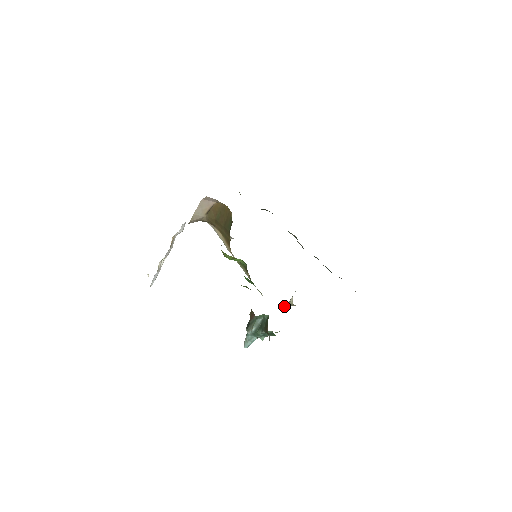
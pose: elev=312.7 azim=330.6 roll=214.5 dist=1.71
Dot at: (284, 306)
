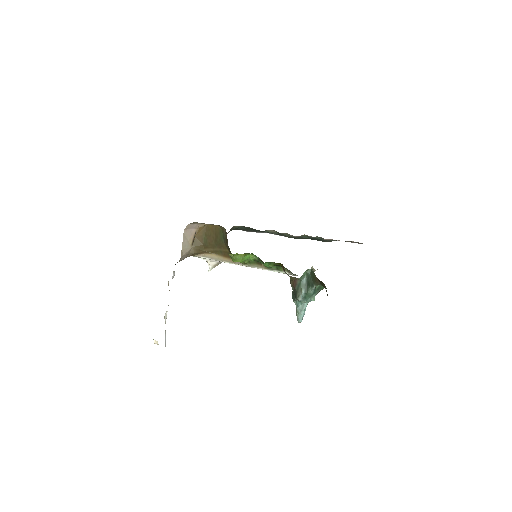
Dot at: occluded
